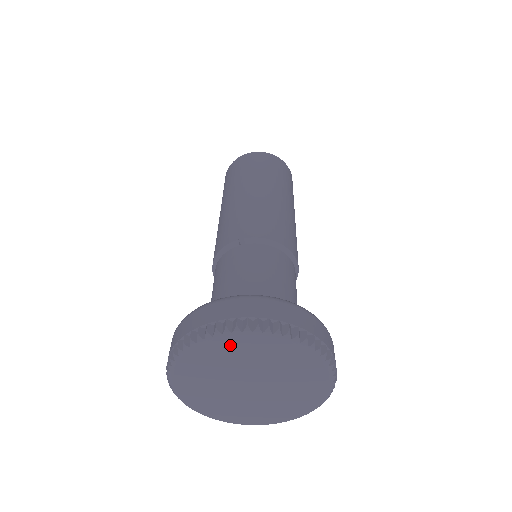
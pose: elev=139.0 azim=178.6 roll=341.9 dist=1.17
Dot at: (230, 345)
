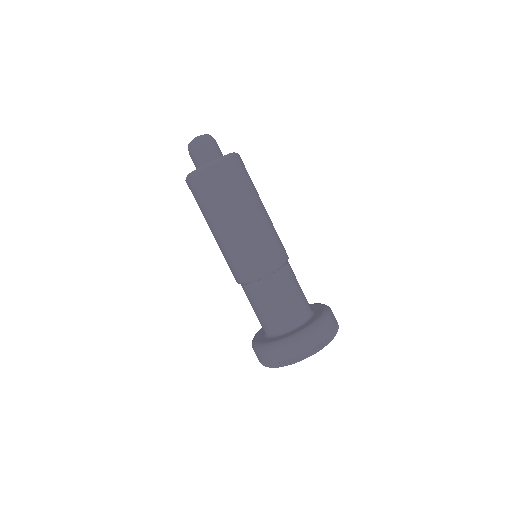
Dot at: occluded
